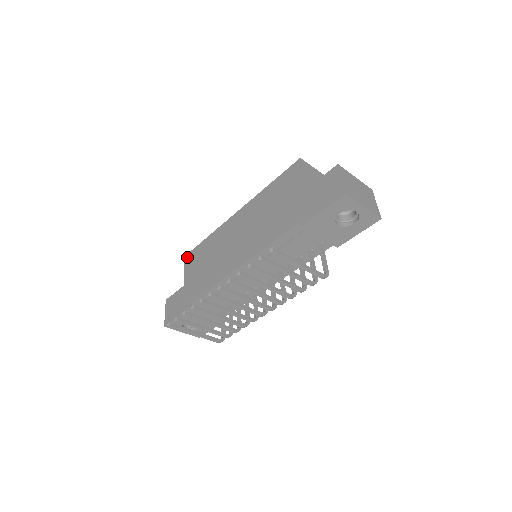
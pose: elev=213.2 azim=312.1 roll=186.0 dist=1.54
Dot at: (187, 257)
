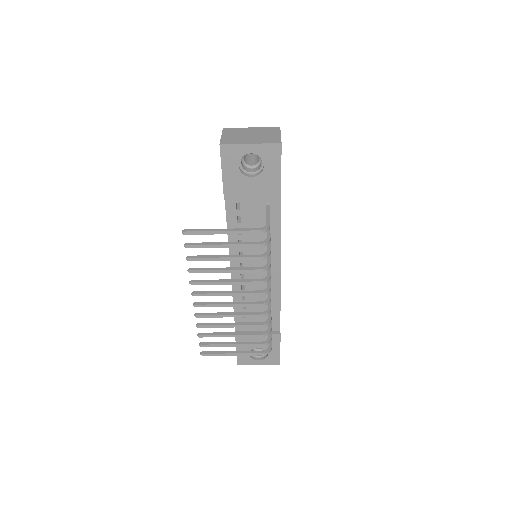
Dot at: occluded
